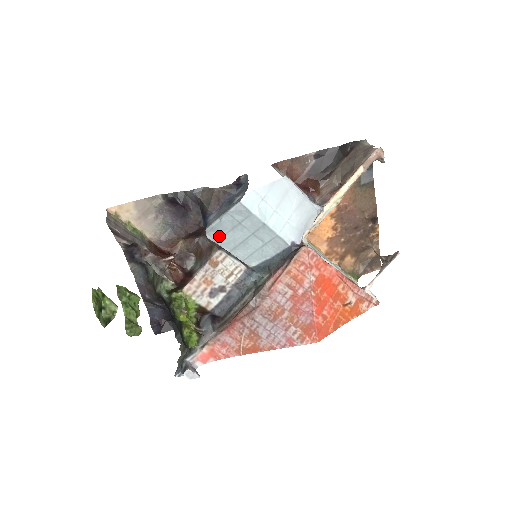
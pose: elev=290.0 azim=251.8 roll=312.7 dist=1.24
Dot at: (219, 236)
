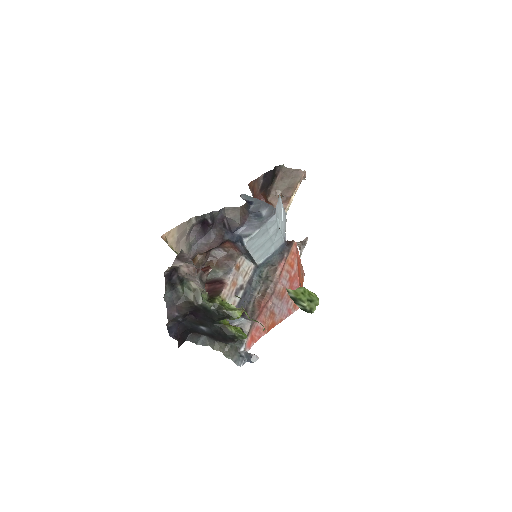
Dot at: (252, 243)
